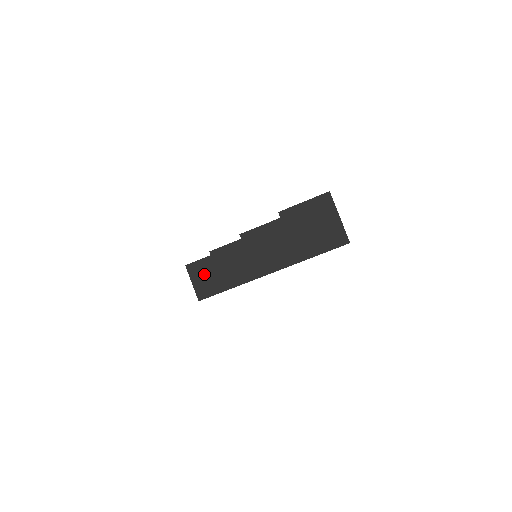
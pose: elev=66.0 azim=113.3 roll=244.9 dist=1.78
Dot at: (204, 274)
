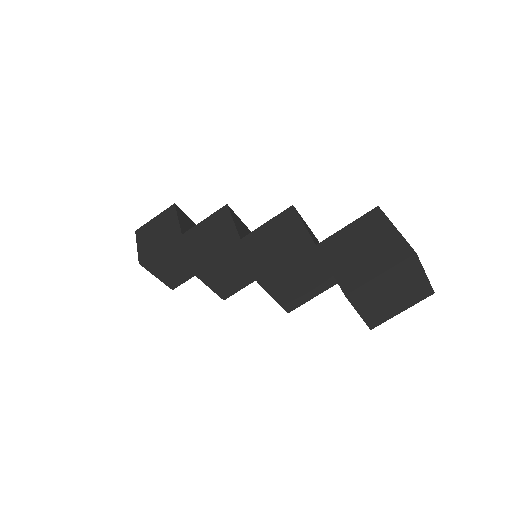
Dot at: (169, 264)
